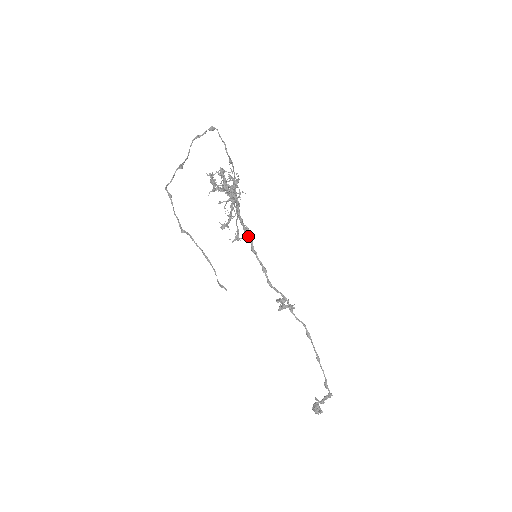
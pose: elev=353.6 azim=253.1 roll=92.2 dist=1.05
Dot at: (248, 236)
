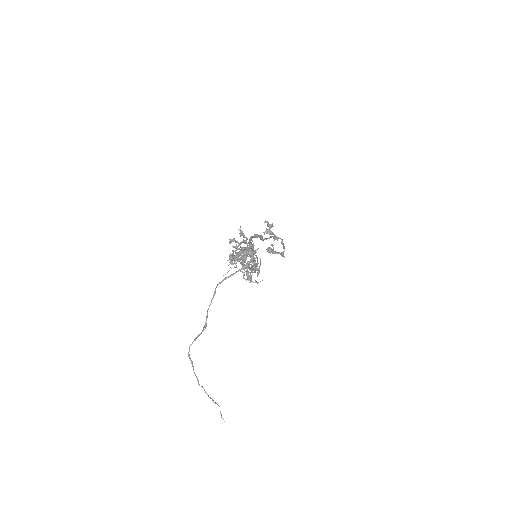
Dot at: occluded
